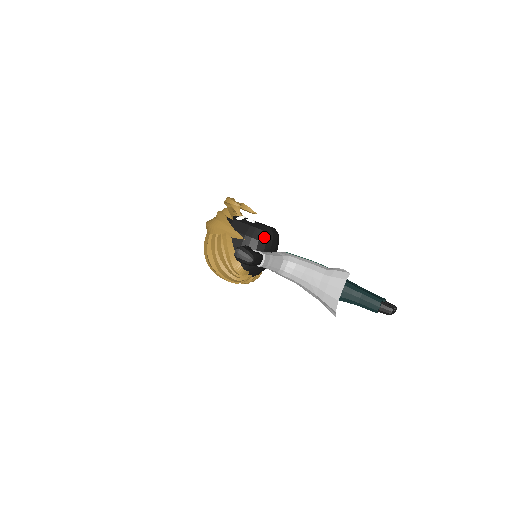
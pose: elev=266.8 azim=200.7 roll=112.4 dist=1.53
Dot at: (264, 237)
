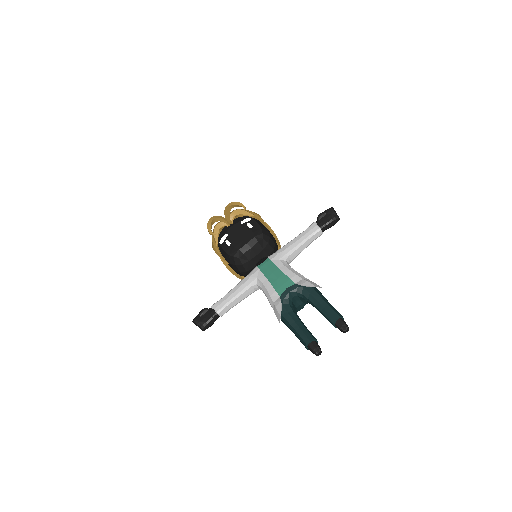
Dot at: (238, 261)
